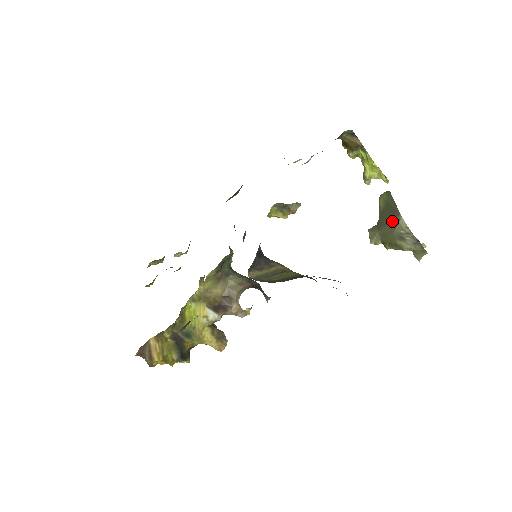
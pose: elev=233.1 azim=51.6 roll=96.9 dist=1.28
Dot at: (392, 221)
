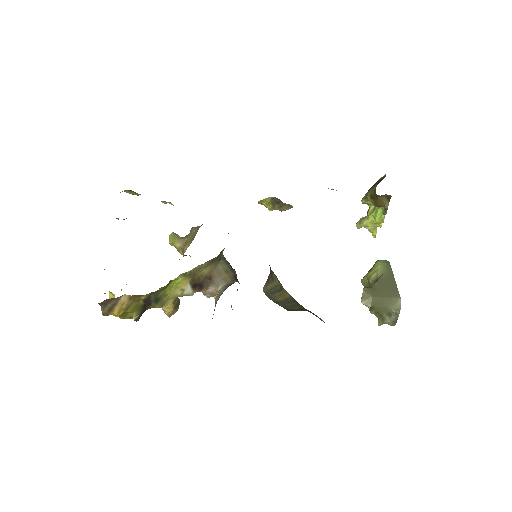
Dot at: (390, 298)
